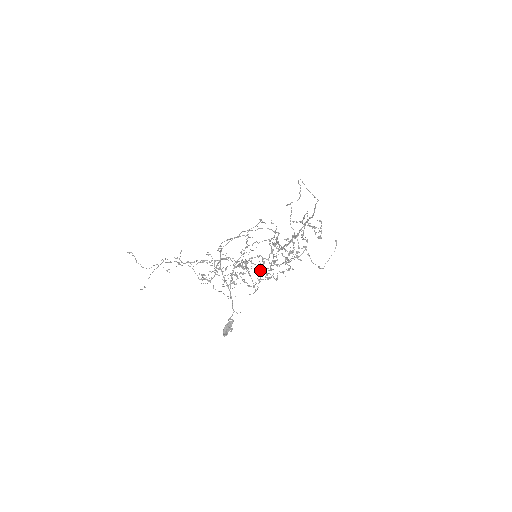
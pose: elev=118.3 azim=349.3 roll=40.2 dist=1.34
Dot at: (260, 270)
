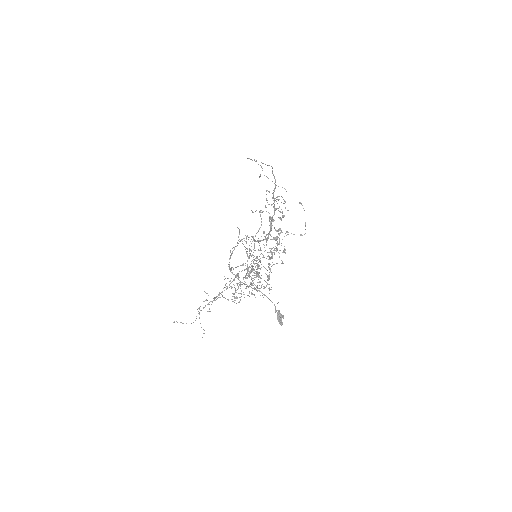
Dot at: occluded
